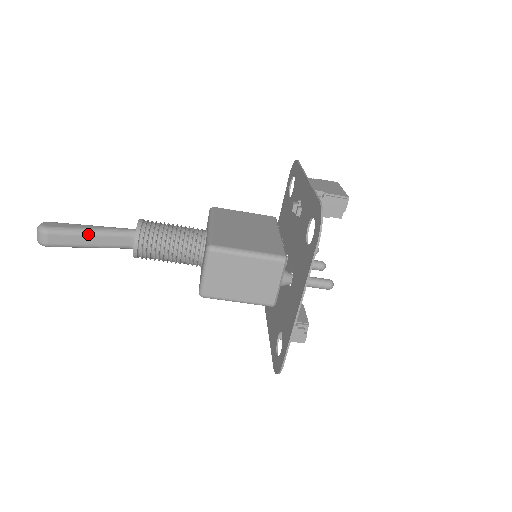
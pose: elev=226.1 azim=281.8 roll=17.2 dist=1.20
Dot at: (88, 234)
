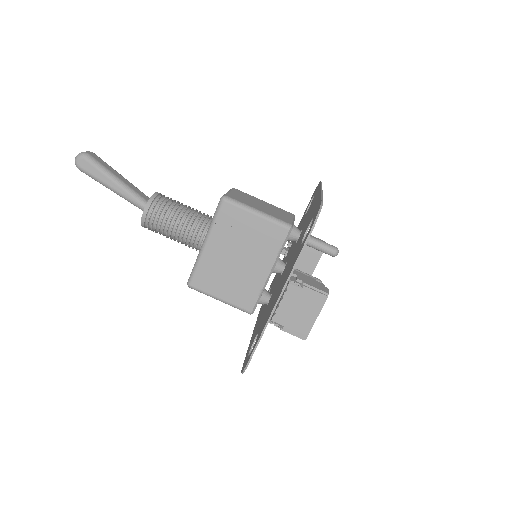
Dot at: (121, 175)
